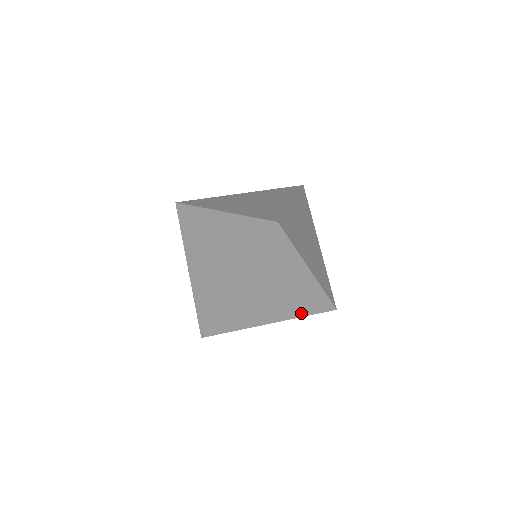
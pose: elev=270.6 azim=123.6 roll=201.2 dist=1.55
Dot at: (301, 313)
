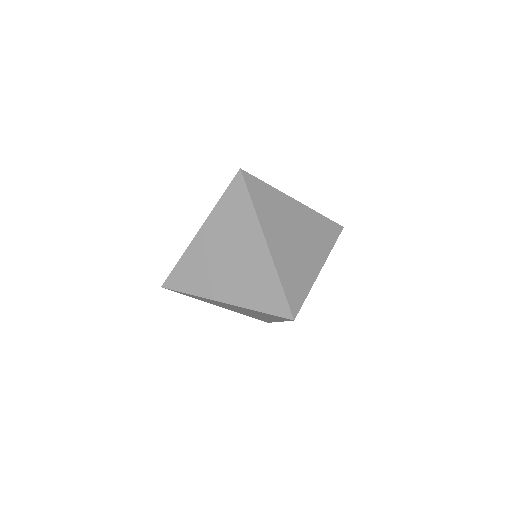
Dot at: (254, 304)
